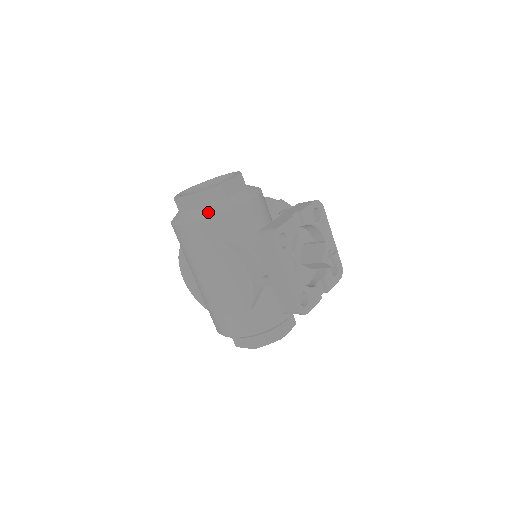
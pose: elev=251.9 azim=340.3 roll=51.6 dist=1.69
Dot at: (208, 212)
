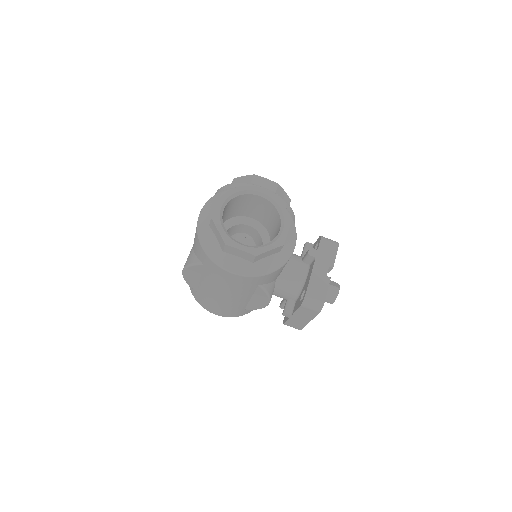
Dot at: (263, 269)
